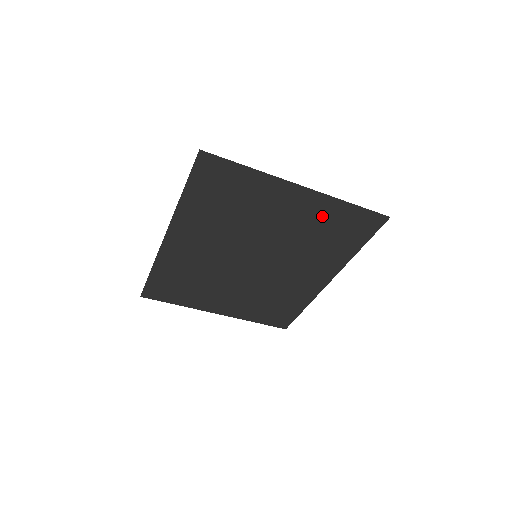
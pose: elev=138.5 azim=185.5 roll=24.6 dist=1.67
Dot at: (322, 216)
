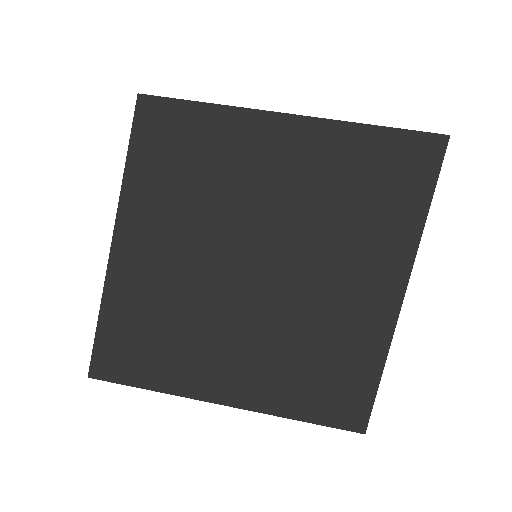
Dot at: (336, 157)
